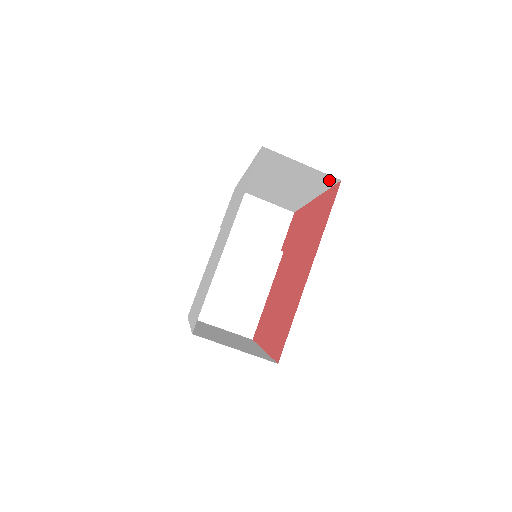
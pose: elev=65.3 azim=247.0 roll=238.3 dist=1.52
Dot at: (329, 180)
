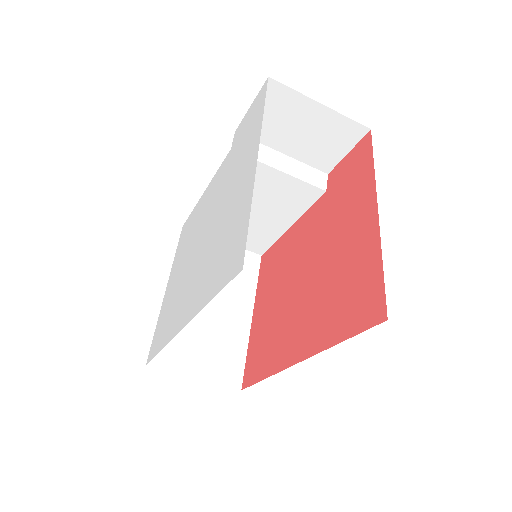
Dot at: occluded
